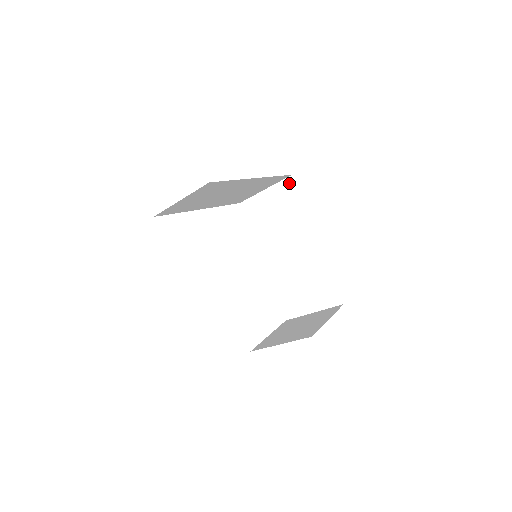
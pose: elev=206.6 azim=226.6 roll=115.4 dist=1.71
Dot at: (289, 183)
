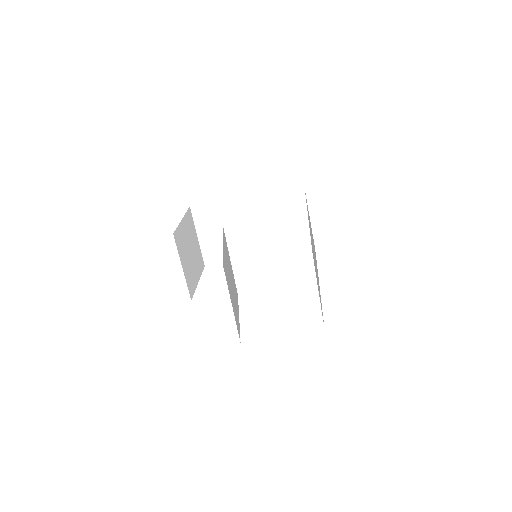
Dot at: occluded
